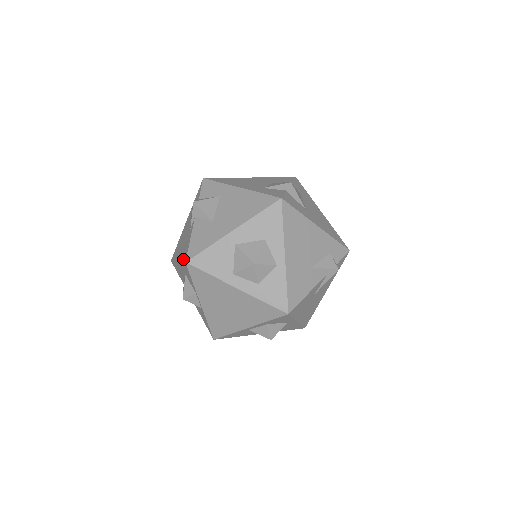
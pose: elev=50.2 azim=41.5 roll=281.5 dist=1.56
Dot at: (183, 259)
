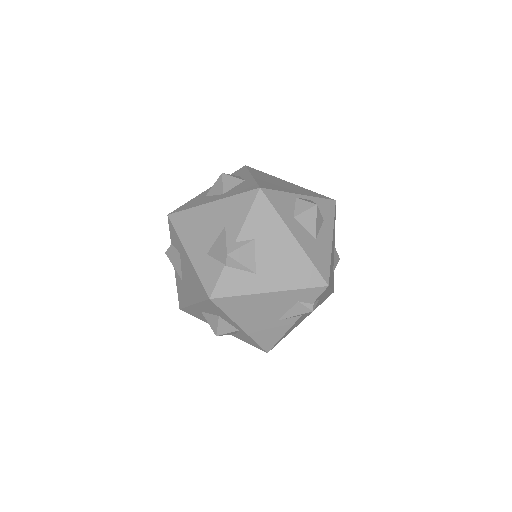
Dot at: occluded
